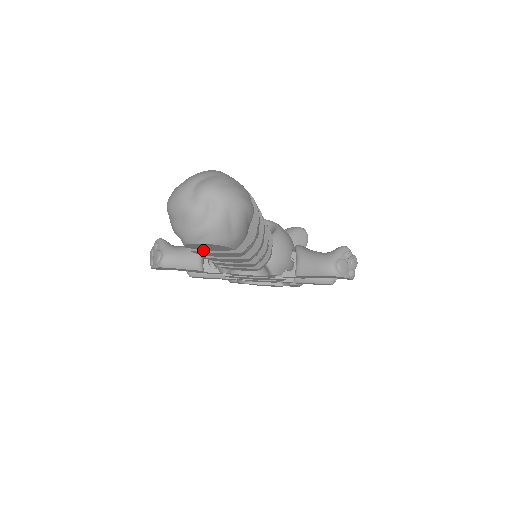
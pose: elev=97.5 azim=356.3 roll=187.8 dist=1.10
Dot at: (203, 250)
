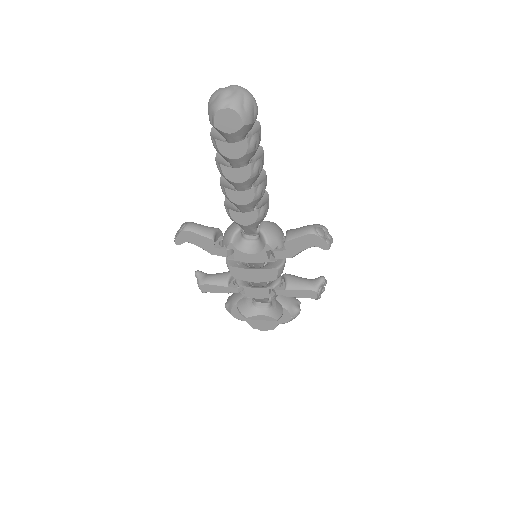
Dot at: (223, 142)
